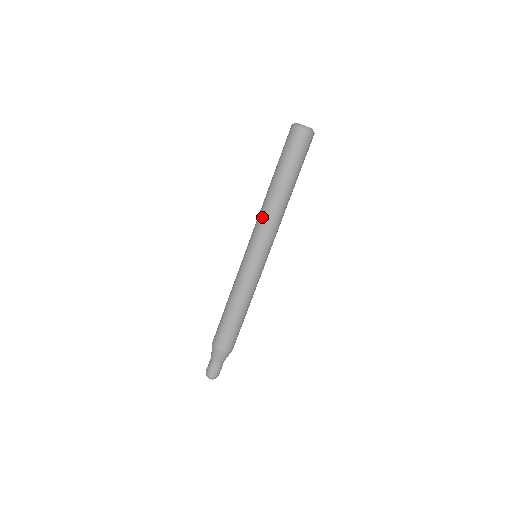
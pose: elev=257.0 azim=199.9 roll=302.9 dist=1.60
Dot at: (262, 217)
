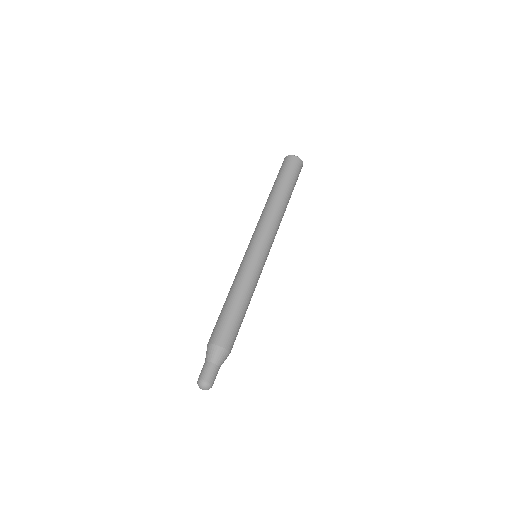
Dot at: occluded
